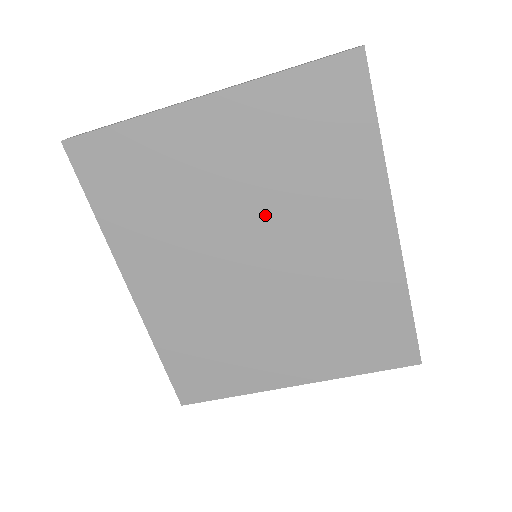
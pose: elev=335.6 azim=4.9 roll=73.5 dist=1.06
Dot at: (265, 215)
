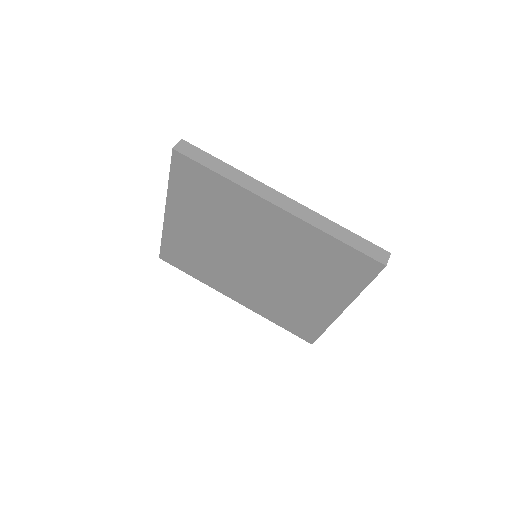
Dot at: (231, 240)
